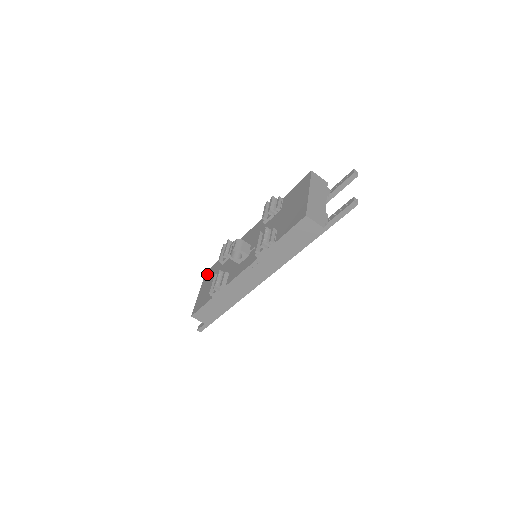
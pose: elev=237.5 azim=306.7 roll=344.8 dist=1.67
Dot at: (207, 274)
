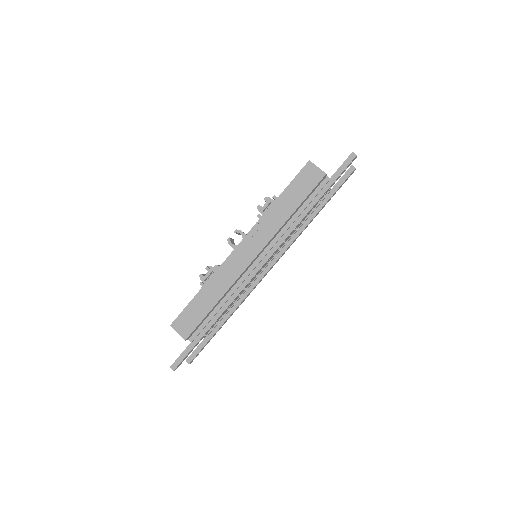
Dot at: occluded
